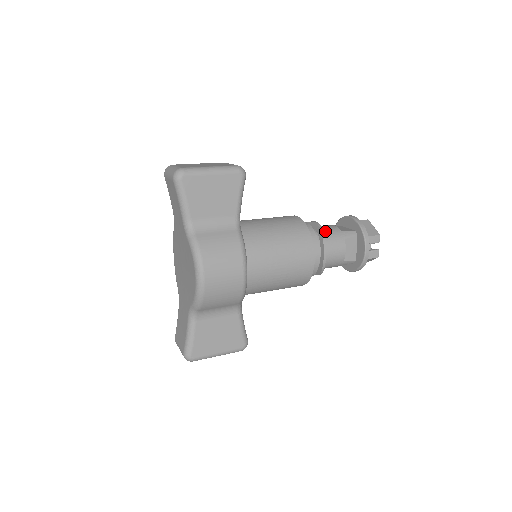
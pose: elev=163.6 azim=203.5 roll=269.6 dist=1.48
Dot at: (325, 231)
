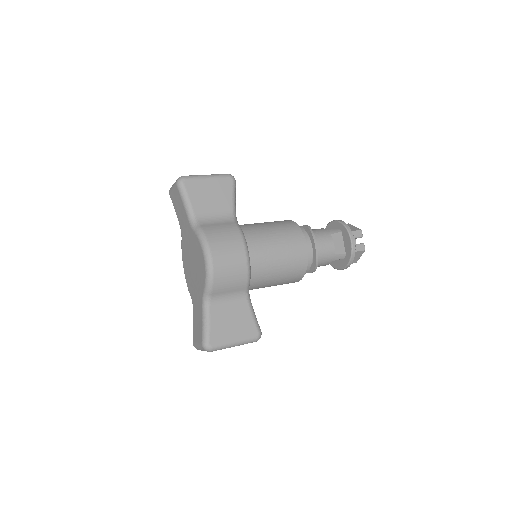
Dot at: (312, 230)
